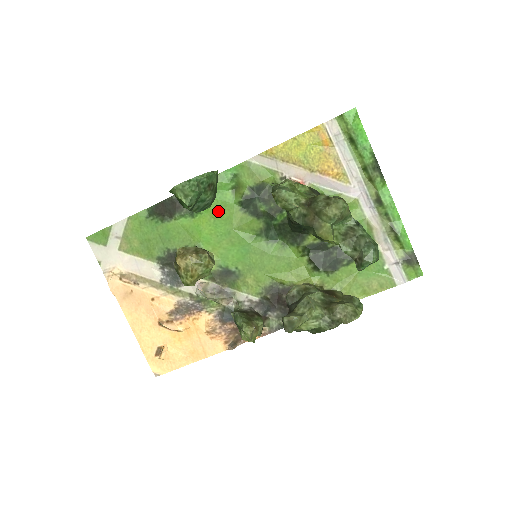
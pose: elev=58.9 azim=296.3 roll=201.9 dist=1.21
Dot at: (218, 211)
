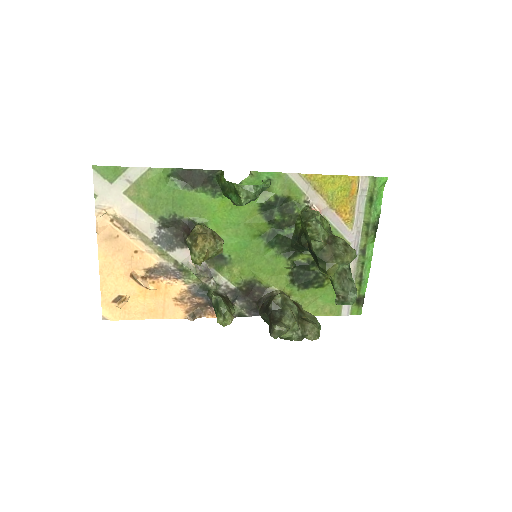
Dot at: occluded
